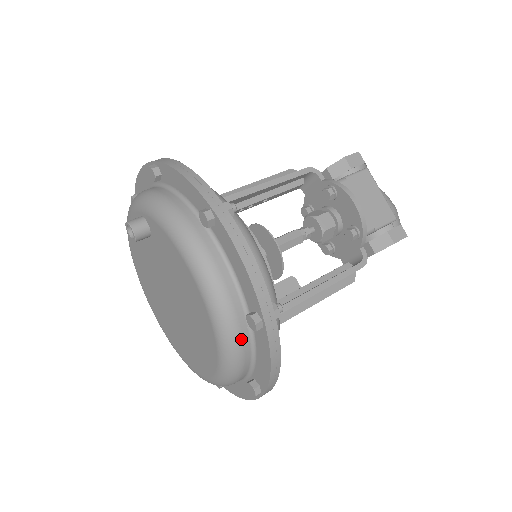
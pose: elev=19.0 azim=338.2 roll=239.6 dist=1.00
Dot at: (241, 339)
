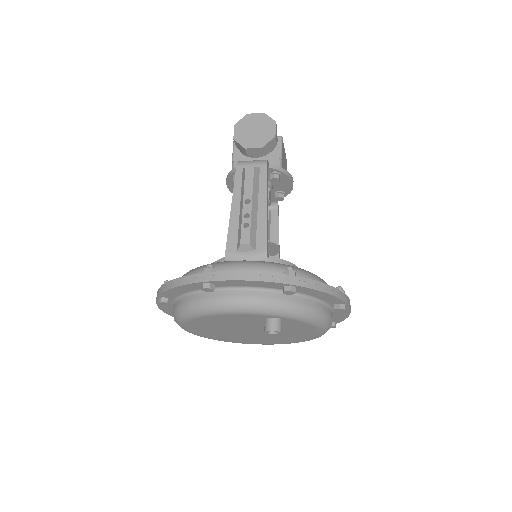
Dot at: occluded
